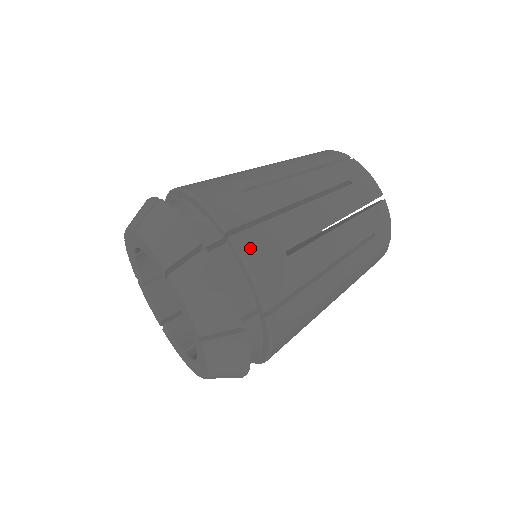
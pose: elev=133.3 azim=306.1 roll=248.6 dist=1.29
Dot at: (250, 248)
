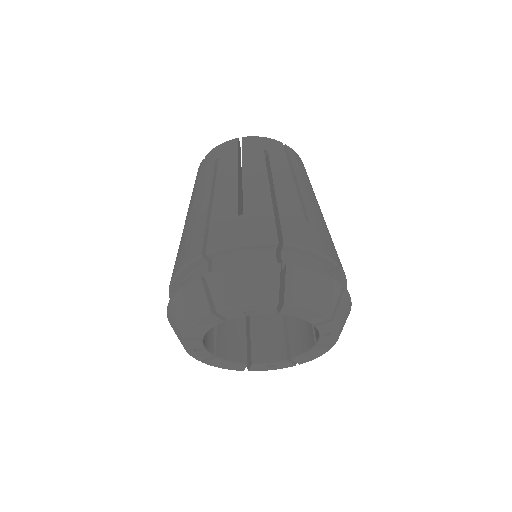
Dot at: (298, 238)
